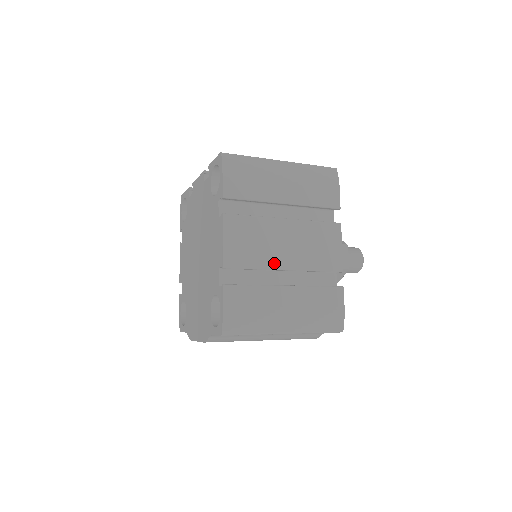
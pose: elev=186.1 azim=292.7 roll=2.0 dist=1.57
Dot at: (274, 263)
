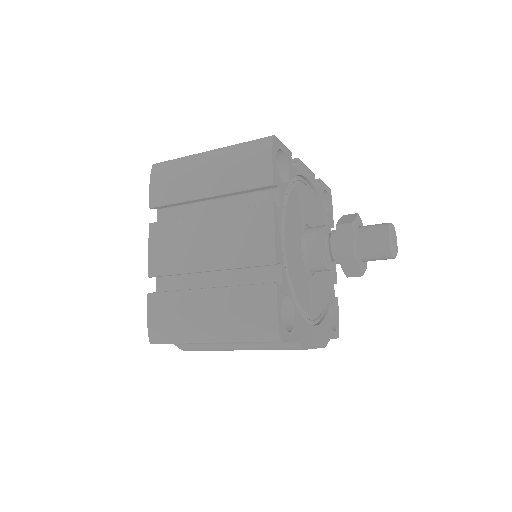
Dot at: (195, 265)
